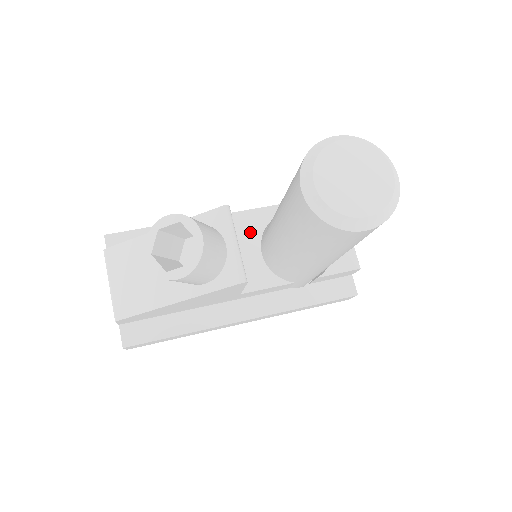
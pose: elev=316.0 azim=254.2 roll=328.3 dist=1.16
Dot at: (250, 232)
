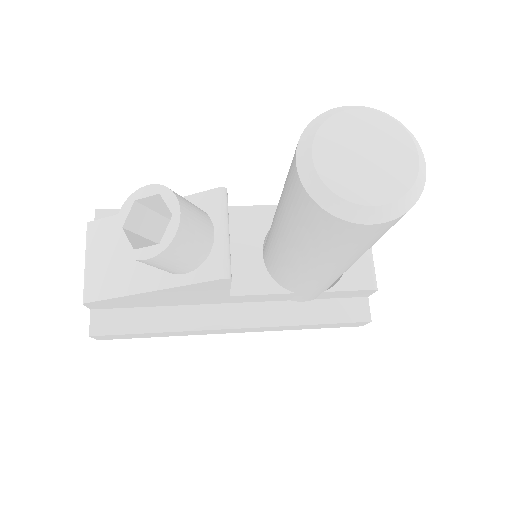
Dot at: (253, 228)
